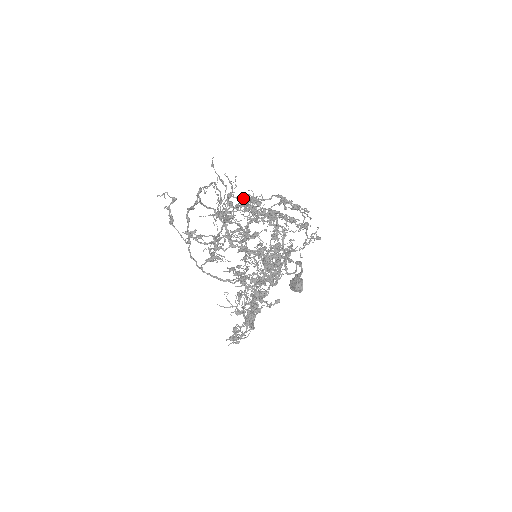
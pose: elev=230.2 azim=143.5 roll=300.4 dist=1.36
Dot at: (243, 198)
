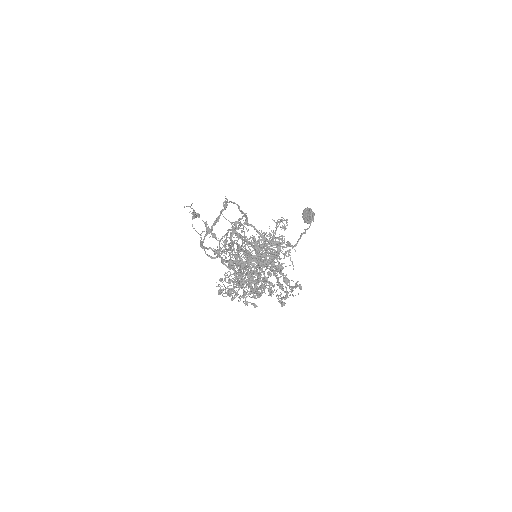
Dot at: (250, 254)
